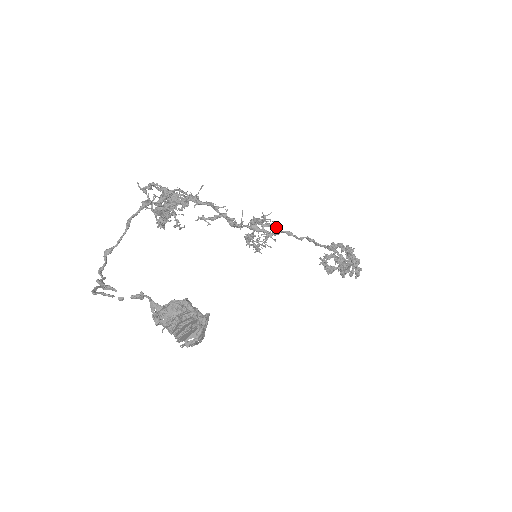
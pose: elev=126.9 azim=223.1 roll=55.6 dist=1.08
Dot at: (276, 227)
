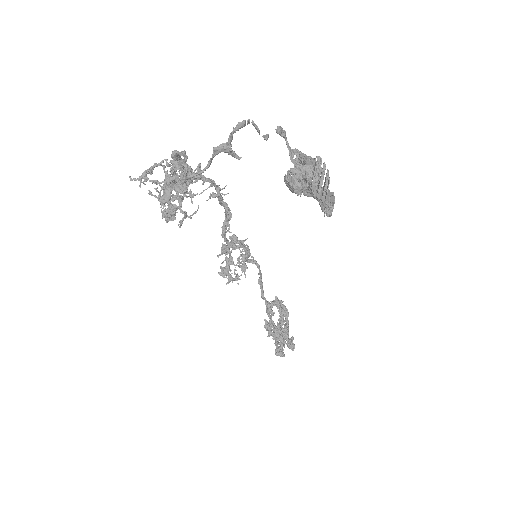
Dot at: (246, 247)
